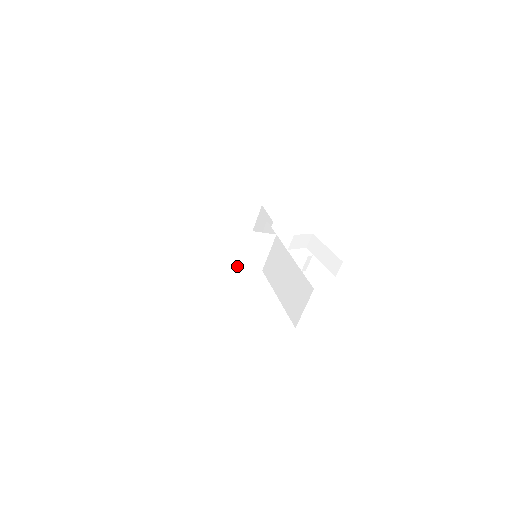
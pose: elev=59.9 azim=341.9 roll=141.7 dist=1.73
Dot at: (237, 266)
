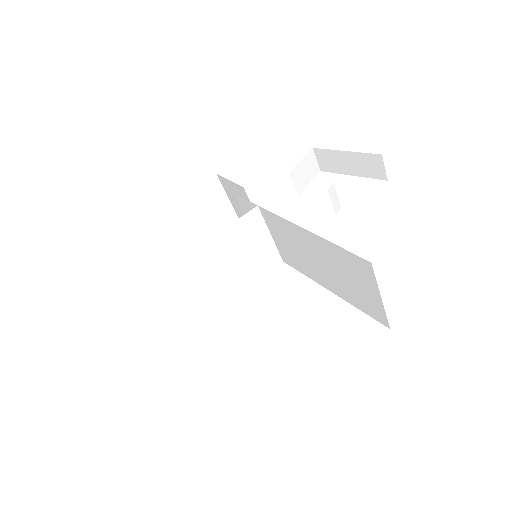
Dot at: (245, 286)
